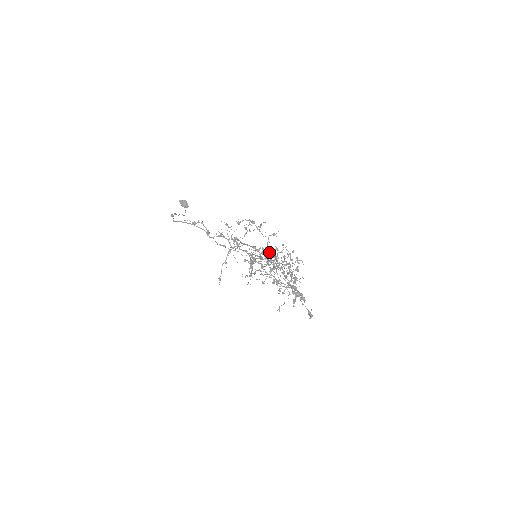
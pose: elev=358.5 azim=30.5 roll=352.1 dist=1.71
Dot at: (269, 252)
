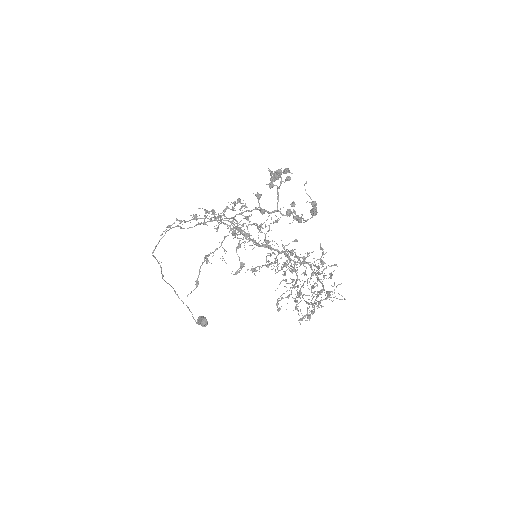
Dot at: occluded
